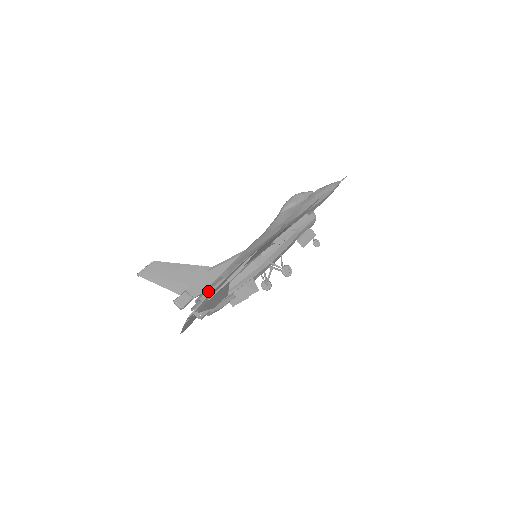
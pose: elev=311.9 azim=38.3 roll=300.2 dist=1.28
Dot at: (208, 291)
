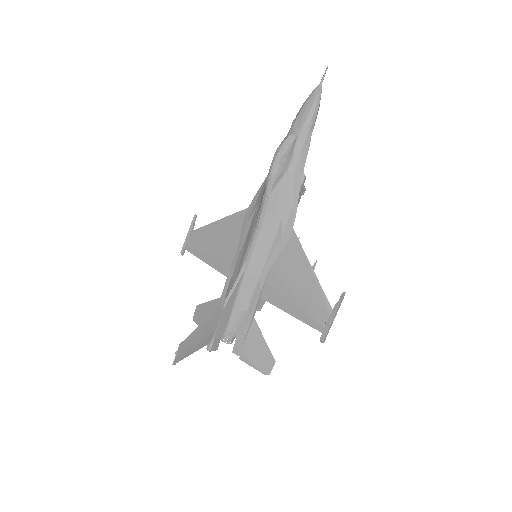
Dot at: (234, 327)
